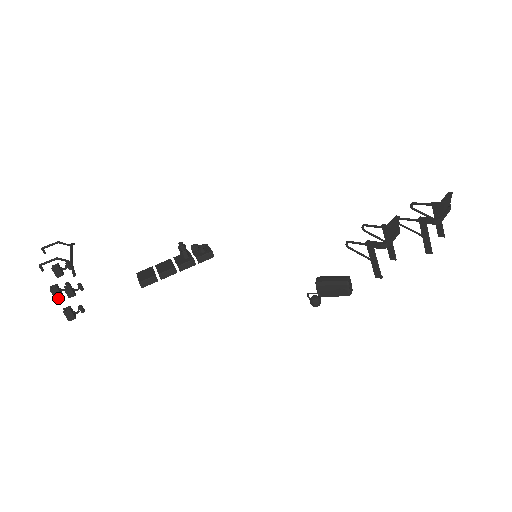
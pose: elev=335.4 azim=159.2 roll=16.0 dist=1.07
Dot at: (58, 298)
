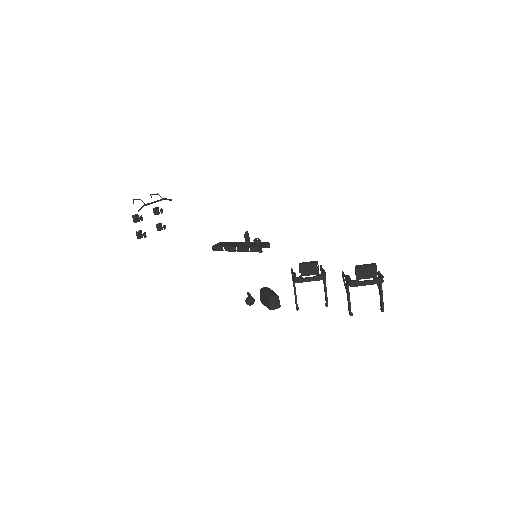
Dot at: (135, 222)
